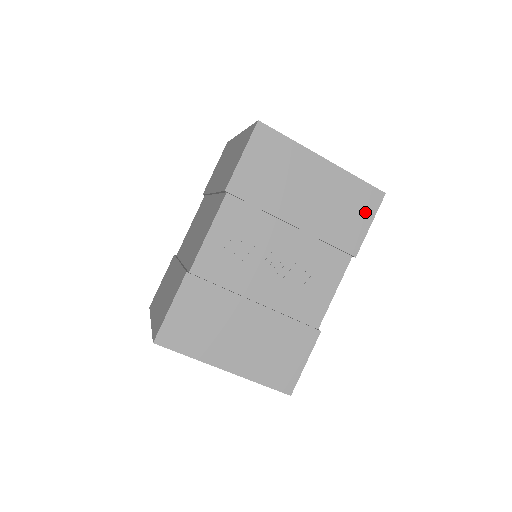
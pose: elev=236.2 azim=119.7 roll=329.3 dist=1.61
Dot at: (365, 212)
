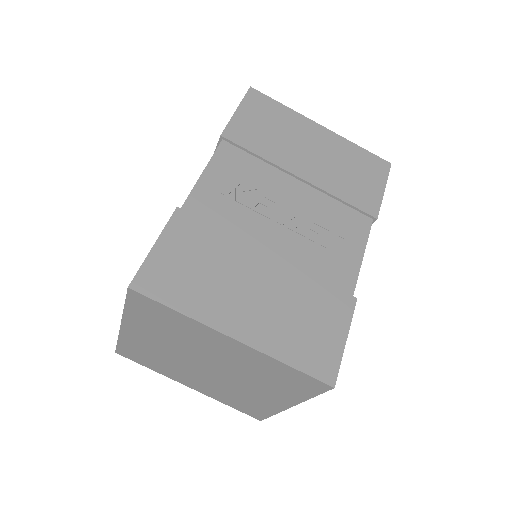
Dot at: (375, 177)
